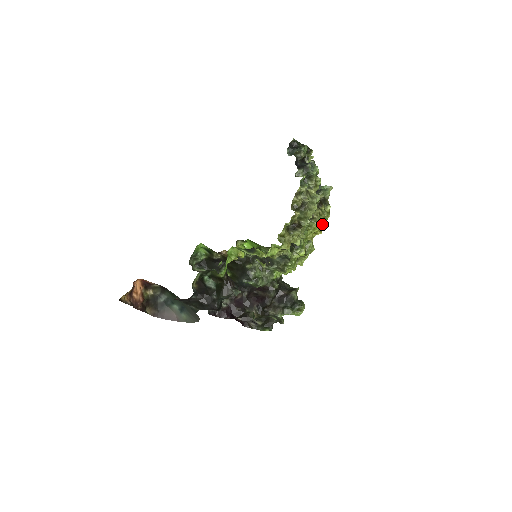
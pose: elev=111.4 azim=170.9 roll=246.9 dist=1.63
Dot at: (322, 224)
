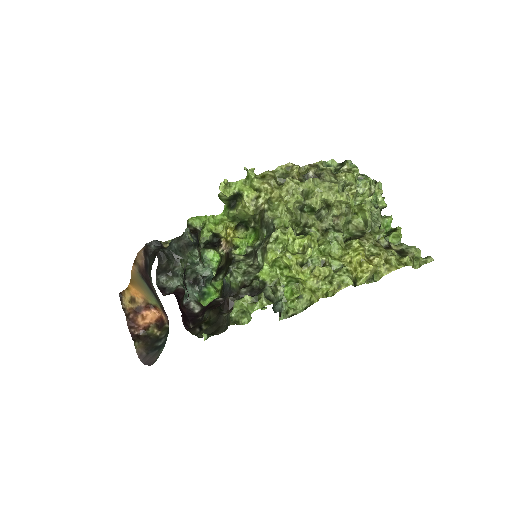
Dot at: (375, 255)
